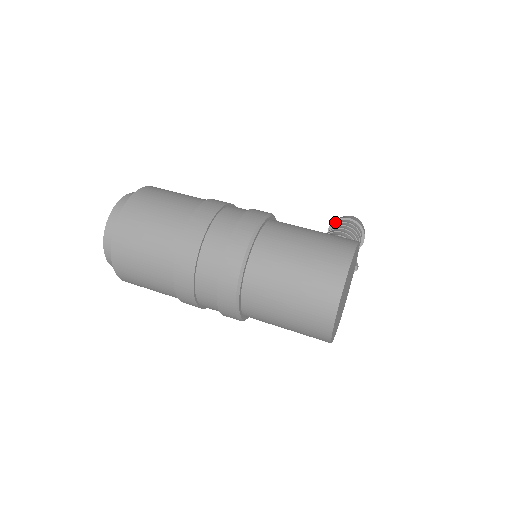
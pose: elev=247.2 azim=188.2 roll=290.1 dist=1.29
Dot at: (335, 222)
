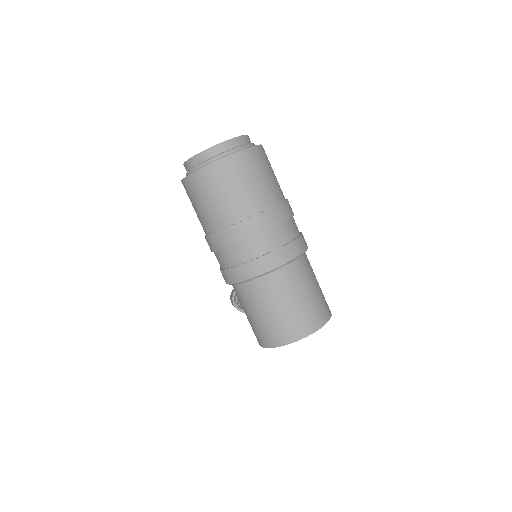
Dot at: occluded
